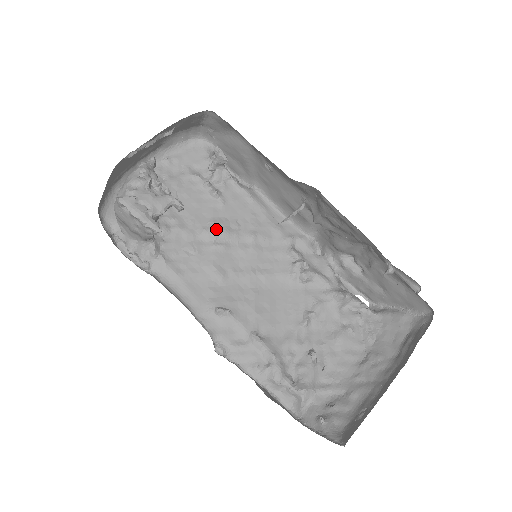
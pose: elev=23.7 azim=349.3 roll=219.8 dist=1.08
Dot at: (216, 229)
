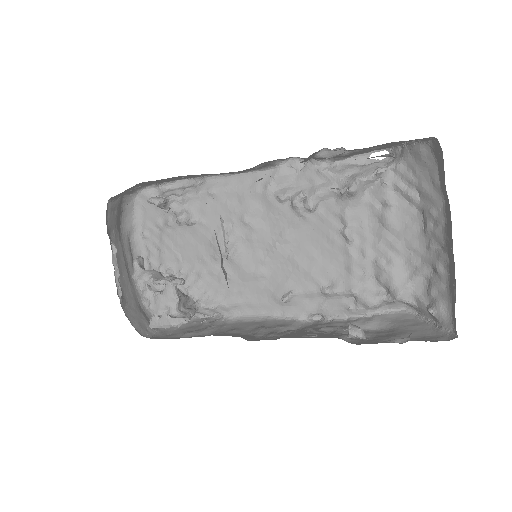
Dot at: (220, 248)
